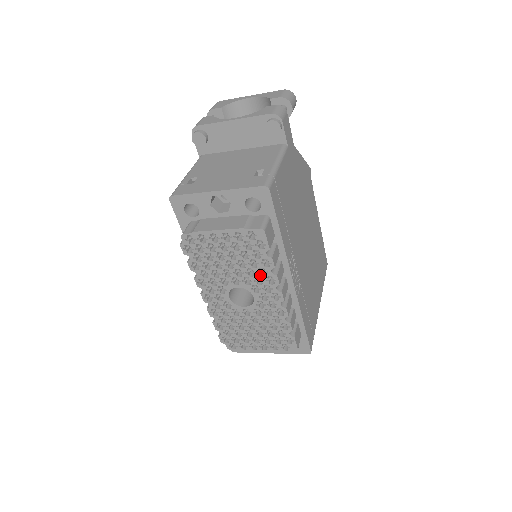
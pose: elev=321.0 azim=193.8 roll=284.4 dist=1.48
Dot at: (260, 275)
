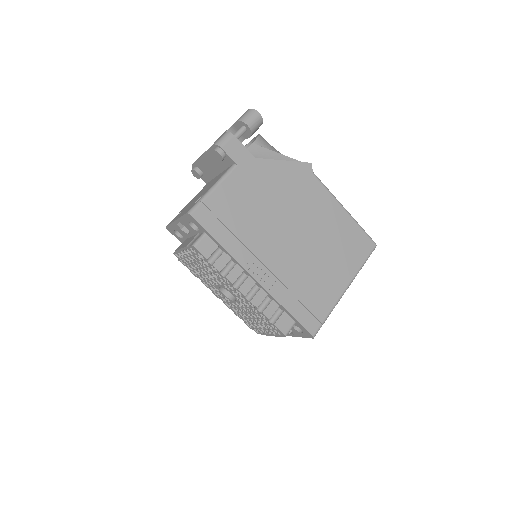
Dot at: (220, 278)
